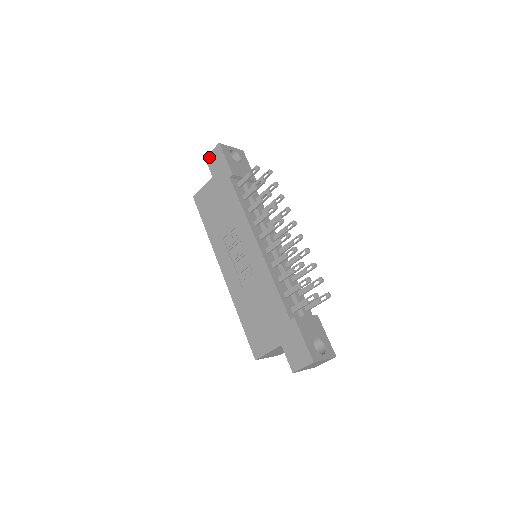
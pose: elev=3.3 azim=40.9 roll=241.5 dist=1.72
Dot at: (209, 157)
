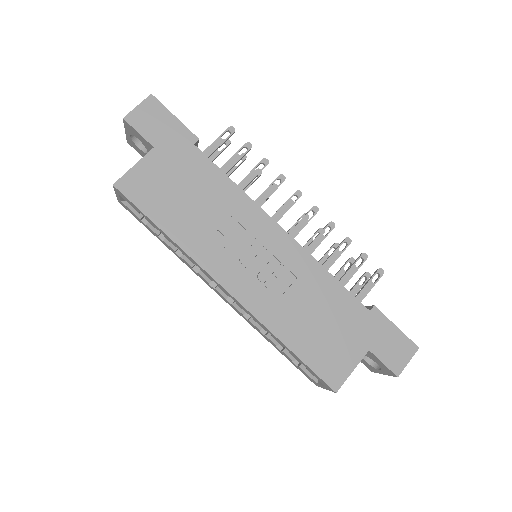
Dot at: (134, 116)
